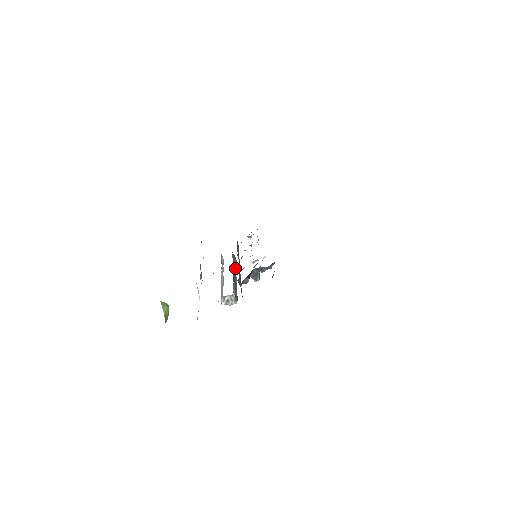
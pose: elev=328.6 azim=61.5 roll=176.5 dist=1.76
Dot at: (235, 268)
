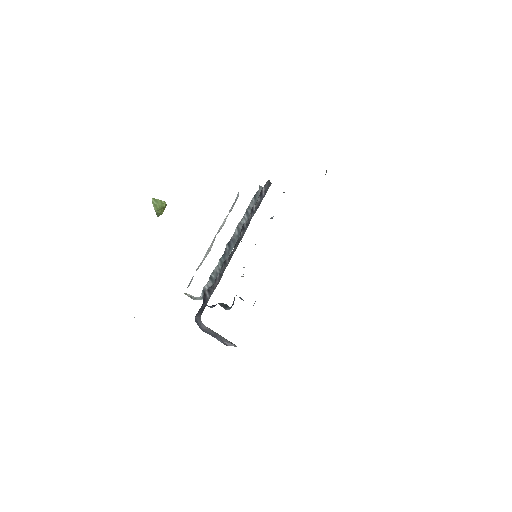
Dot at: occluded
